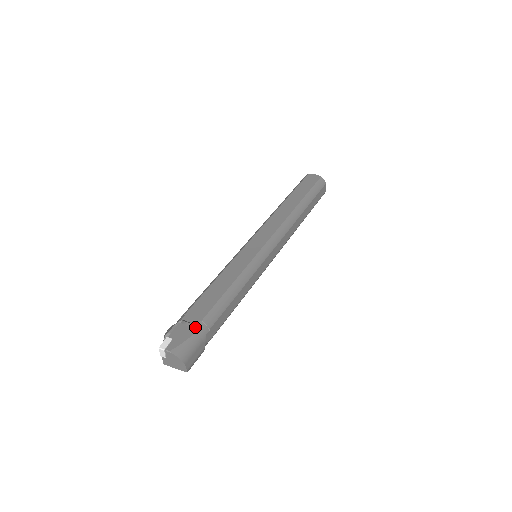
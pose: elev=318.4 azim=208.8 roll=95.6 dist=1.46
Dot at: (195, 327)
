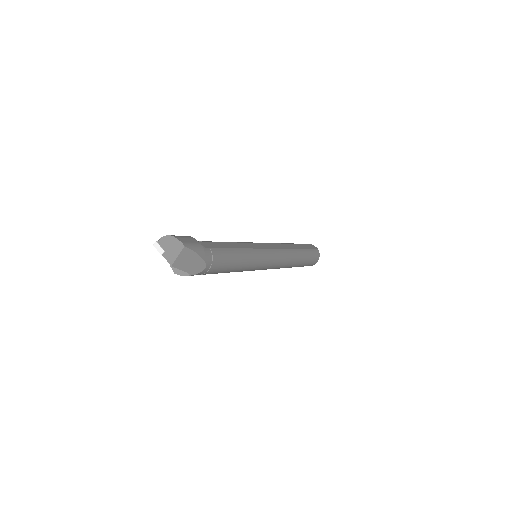
Dot at: occluded
